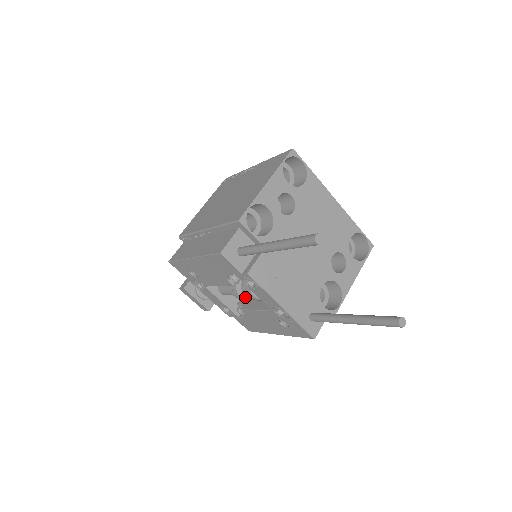
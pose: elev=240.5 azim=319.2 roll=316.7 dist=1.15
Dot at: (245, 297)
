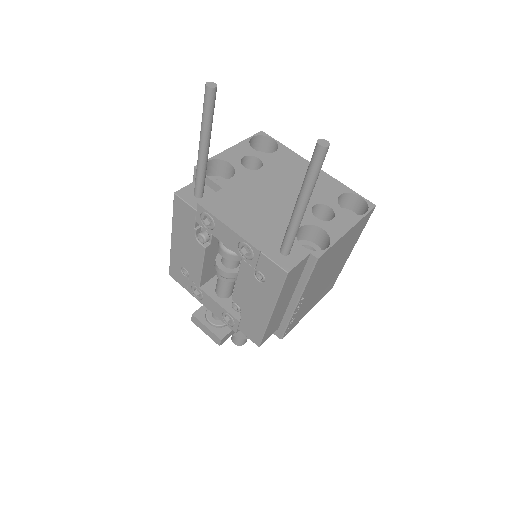
Dot at: (226, 270)
